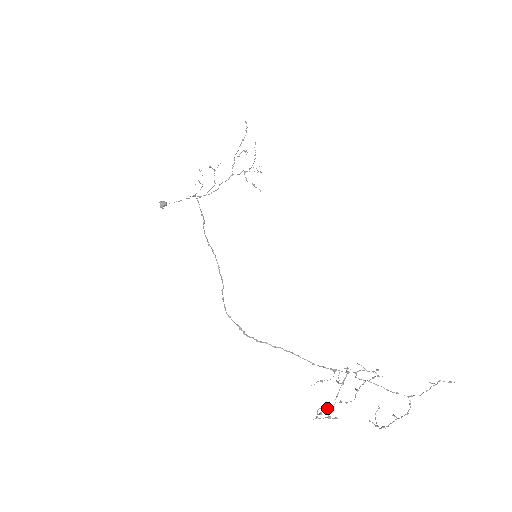
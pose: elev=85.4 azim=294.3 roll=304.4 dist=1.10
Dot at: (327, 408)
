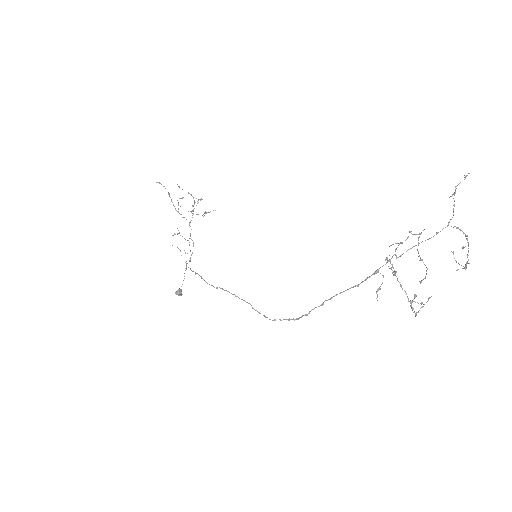
Dot at: (410, 301)
